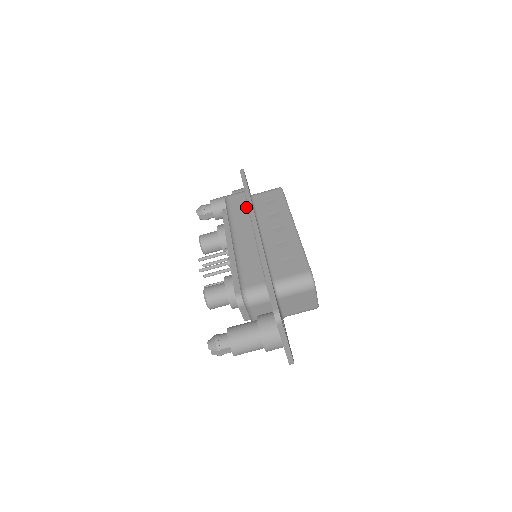
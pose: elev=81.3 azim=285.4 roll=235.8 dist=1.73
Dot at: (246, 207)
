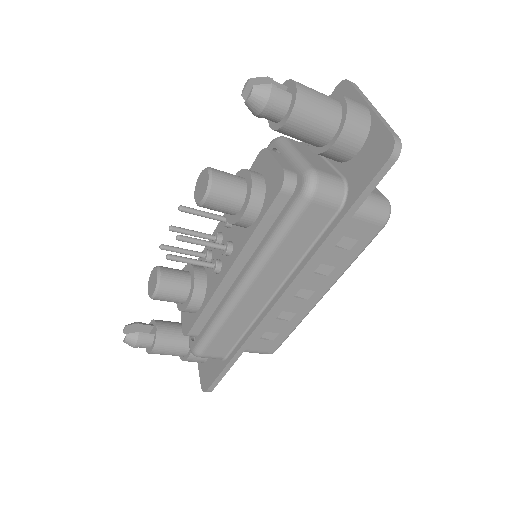
Dot at: (309, 246)
